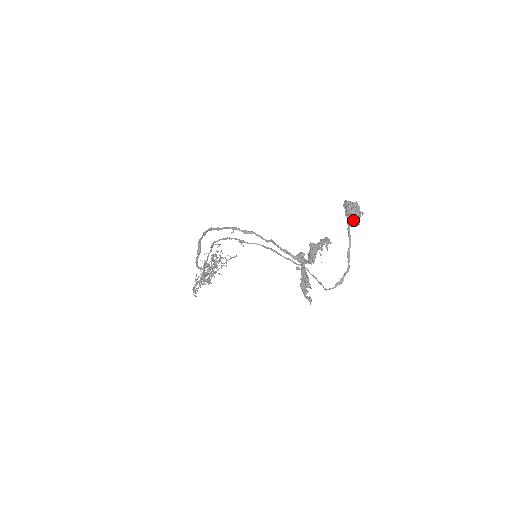
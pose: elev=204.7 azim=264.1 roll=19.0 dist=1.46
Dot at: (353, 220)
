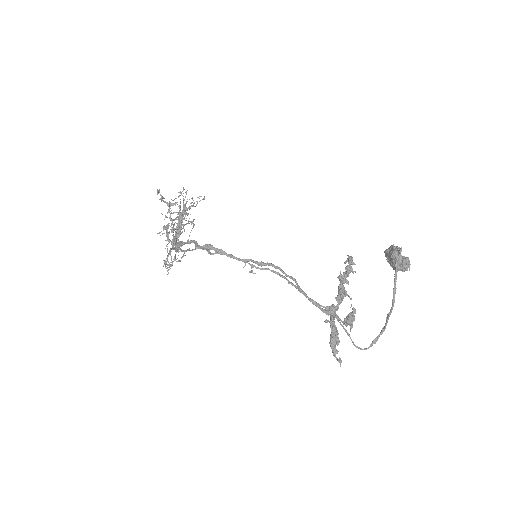
Dot at: occluded
